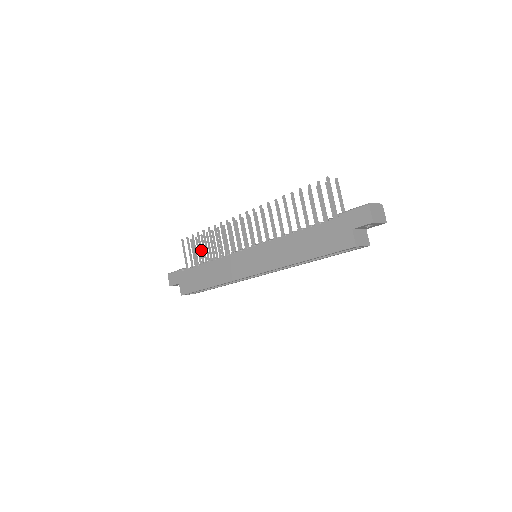
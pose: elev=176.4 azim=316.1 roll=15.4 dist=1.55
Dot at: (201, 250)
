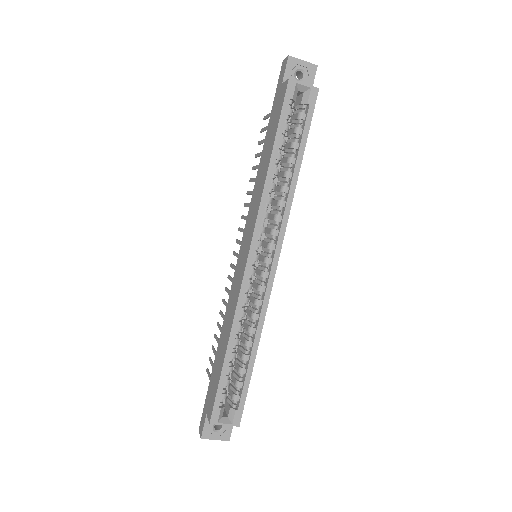
Dot at: occluded
